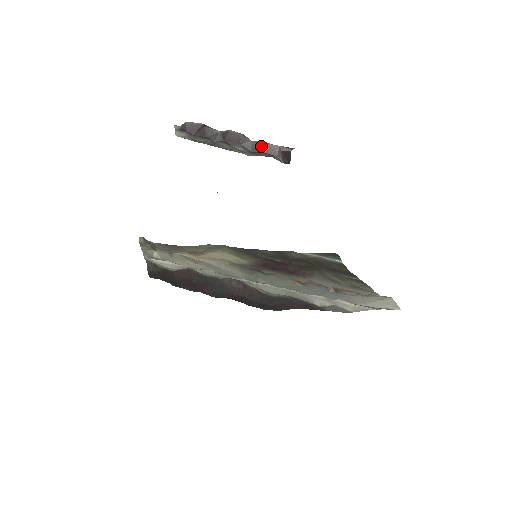
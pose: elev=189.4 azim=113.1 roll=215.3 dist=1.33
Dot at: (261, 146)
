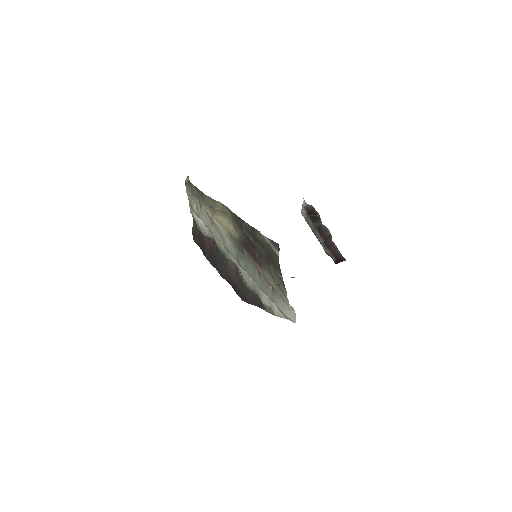
Dot at: (333, 247)
